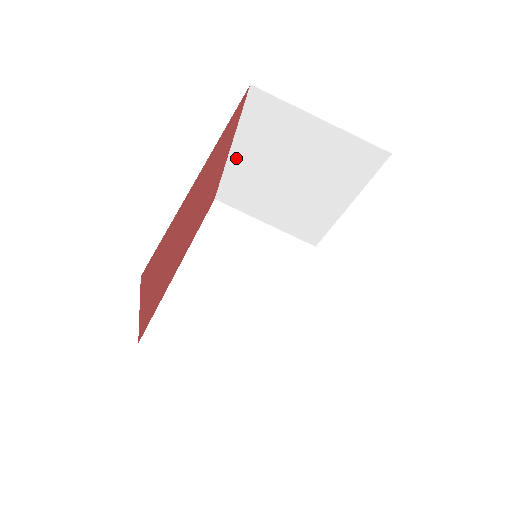
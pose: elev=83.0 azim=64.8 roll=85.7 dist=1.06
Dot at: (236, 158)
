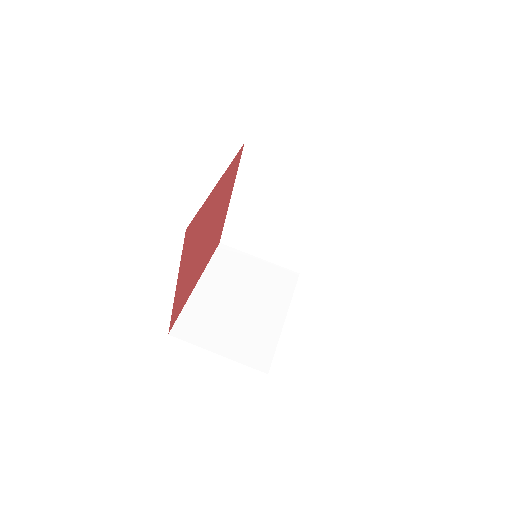
Dot at: (236, 202)
